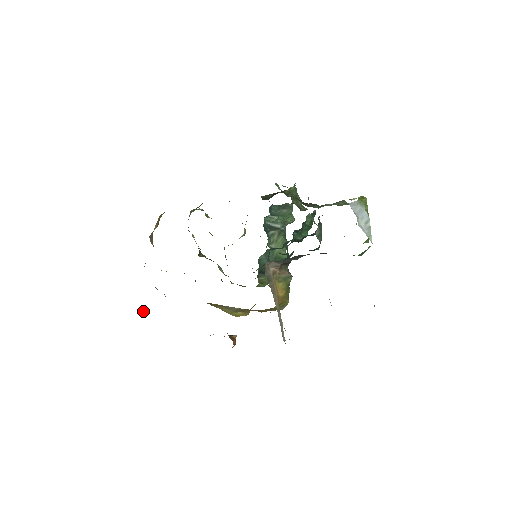
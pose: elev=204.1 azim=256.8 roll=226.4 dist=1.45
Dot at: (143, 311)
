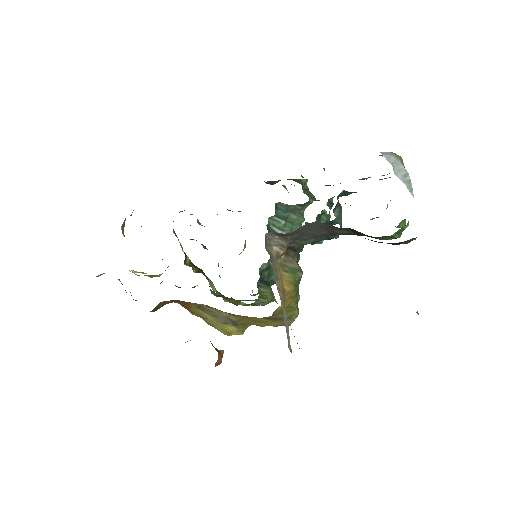
Dot at: occluded
